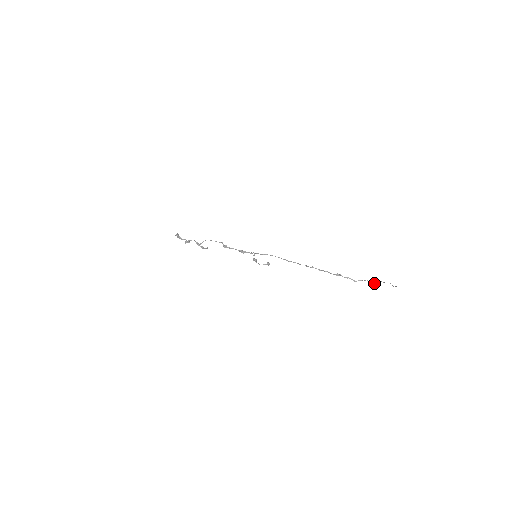
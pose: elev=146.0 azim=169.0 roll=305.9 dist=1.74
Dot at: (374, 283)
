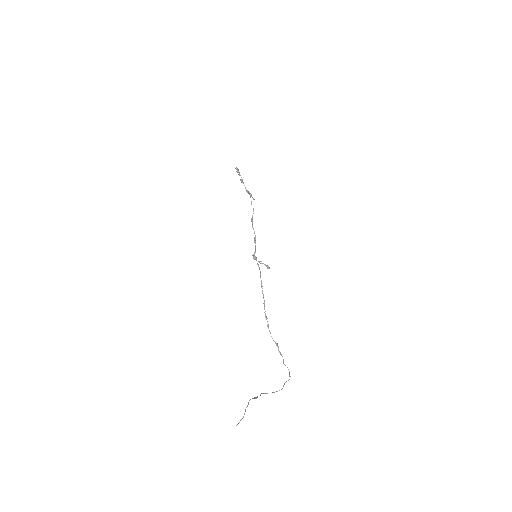
Dot at: (283, 385)
